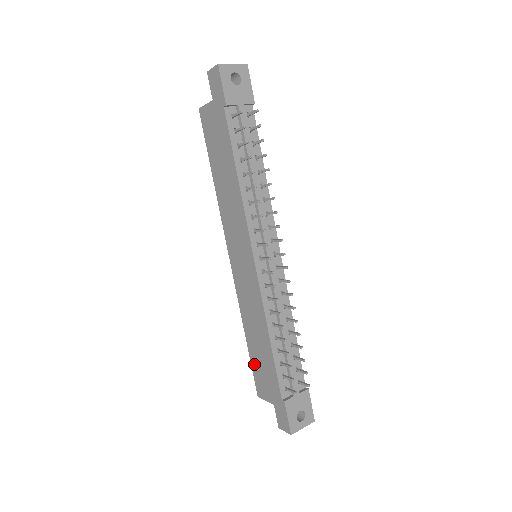
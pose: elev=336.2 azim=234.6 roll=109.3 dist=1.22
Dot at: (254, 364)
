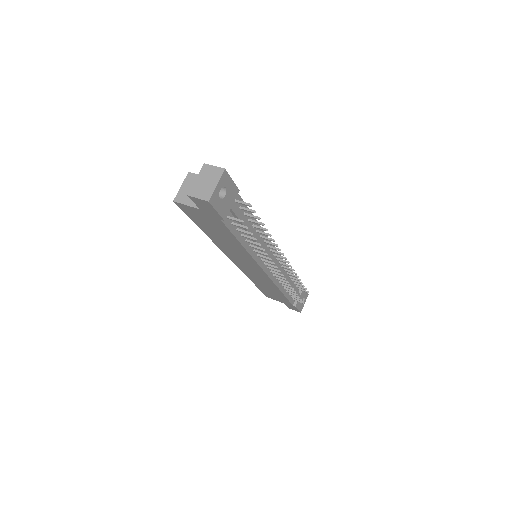
Dot at: (263, 291)
